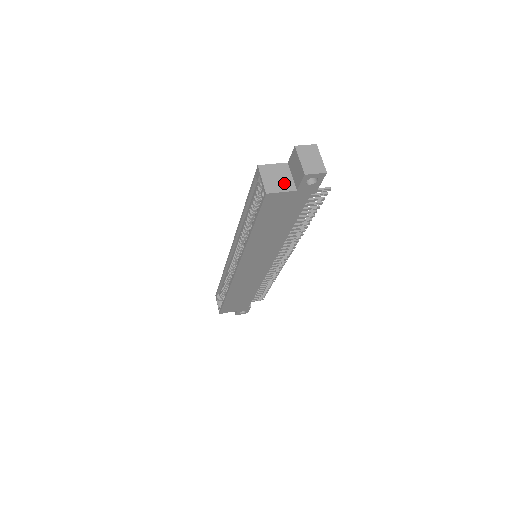
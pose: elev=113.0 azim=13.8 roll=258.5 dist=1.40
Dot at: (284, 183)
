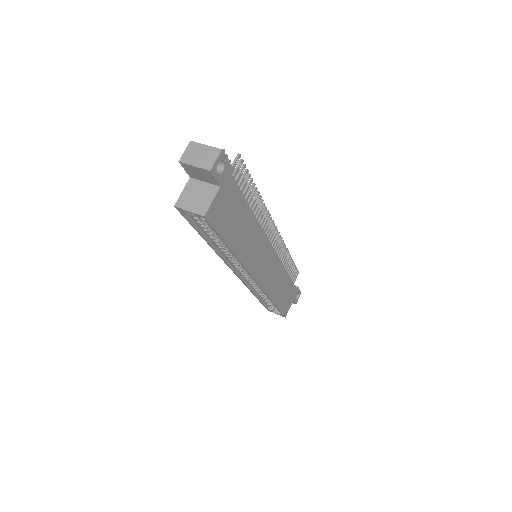
Dot at: (206, 194)
